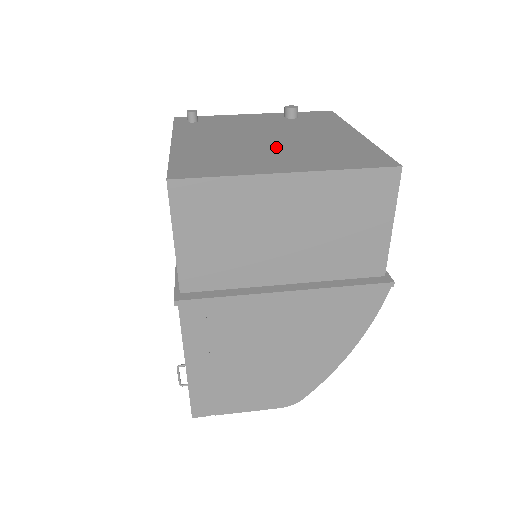
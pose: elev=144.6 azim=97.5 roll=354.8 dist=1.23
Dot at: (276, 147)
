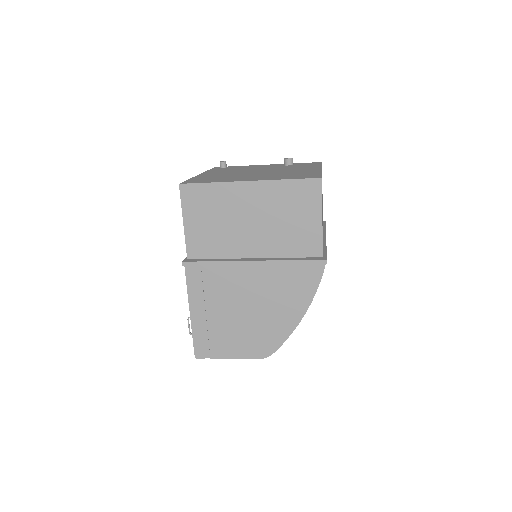
Dot at: (257, 174)
